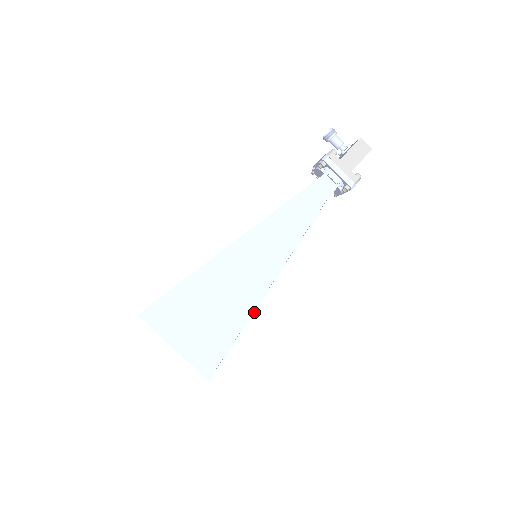
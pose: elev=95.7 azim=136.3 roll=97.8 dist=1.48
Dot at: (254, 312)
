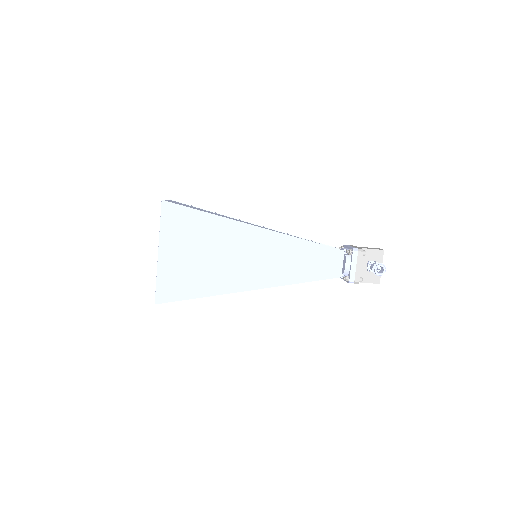
Dot at: occluded
